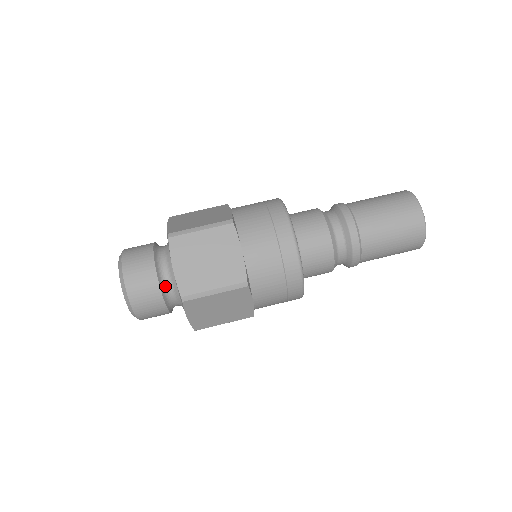
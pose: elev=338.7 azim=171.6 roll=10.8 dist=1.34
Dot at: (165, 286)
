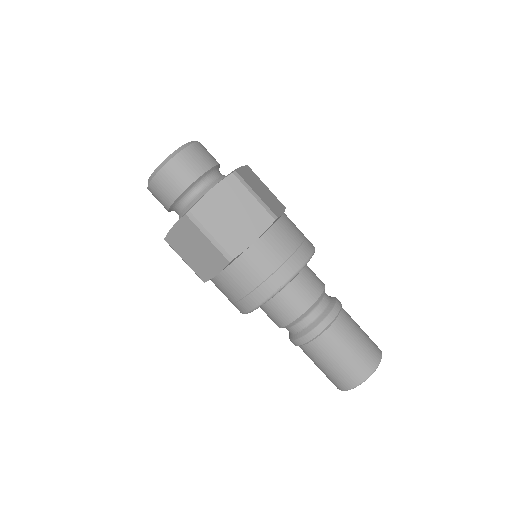
Dot at: (175, 210)
